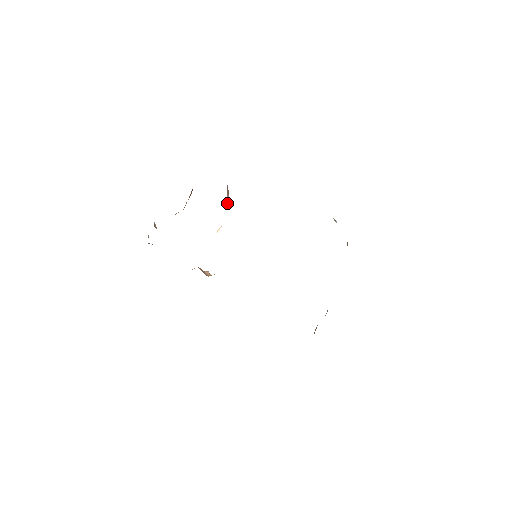
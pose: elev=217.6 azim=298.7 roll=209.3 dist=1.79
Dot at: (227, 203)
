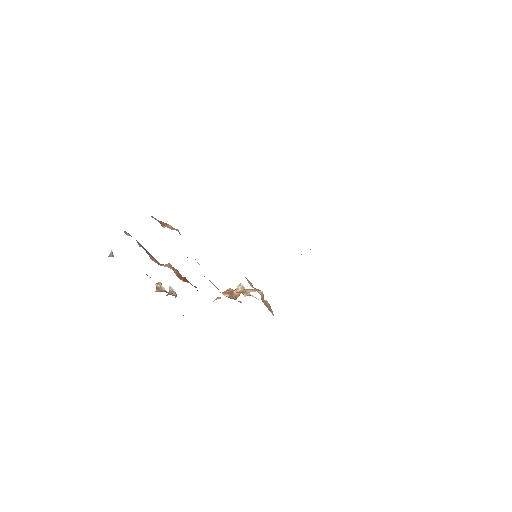
Dot at: occluded
